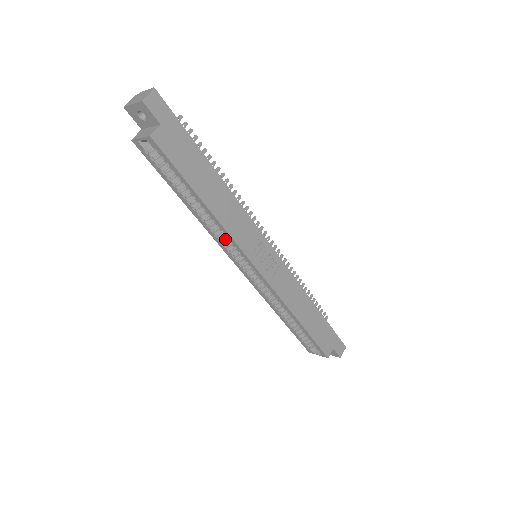
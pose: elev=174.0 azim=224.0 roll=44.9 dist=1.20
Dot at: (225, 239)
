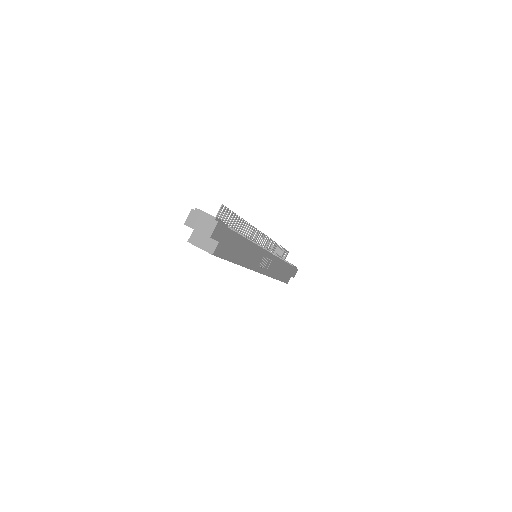
Dot at: occluded
